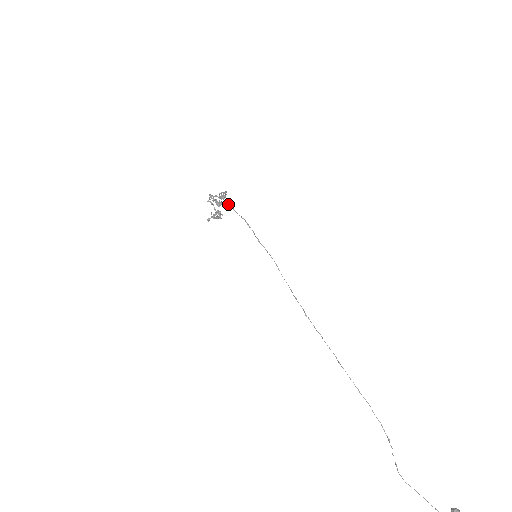
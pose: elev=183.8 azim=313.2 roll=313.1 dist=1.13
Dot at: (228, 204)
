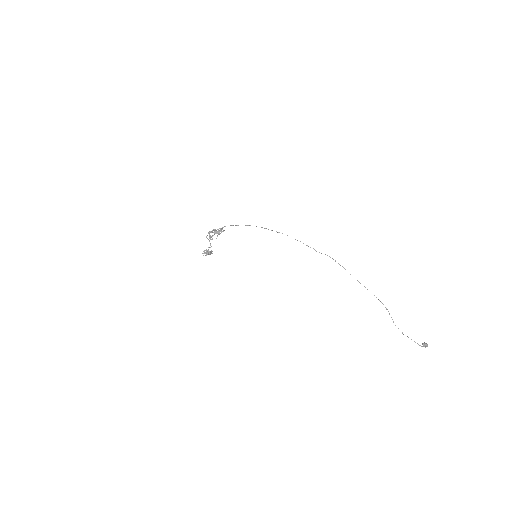
Dot at: occluded
